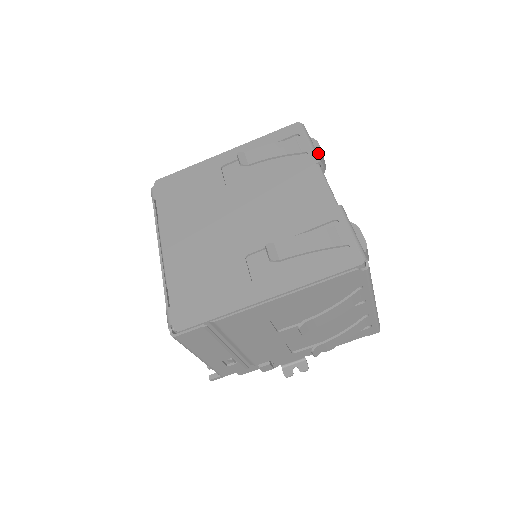
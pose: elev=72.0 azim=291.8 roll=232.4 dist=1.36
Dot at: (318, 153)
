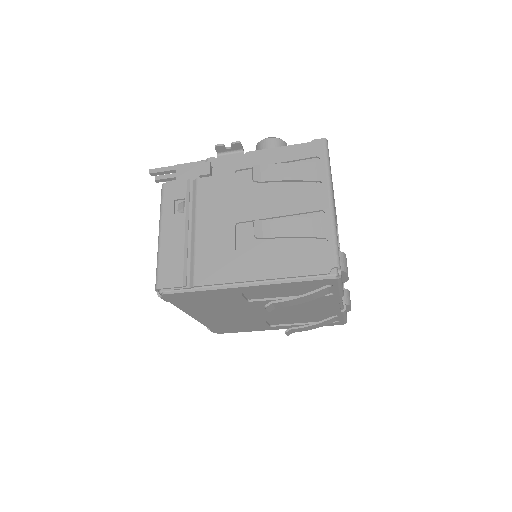
Dot at: (344, 280)
